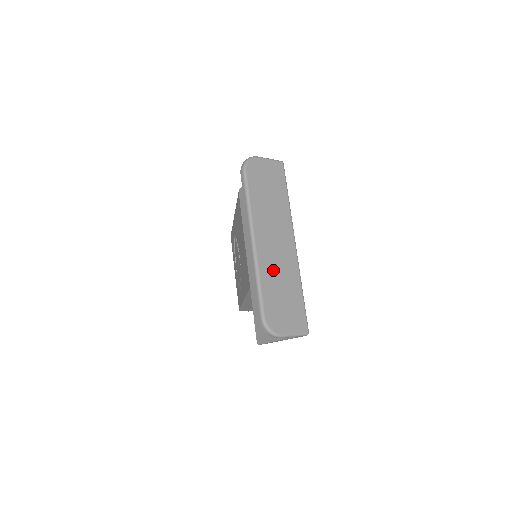
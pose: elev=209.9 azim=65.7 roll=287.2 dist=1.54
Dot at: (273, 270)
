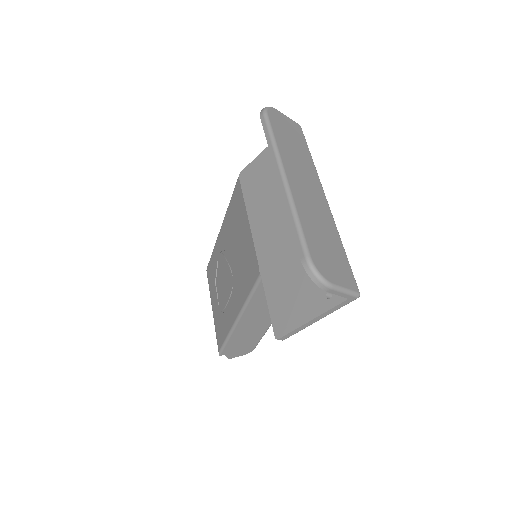
Dot at: (310, 213)
